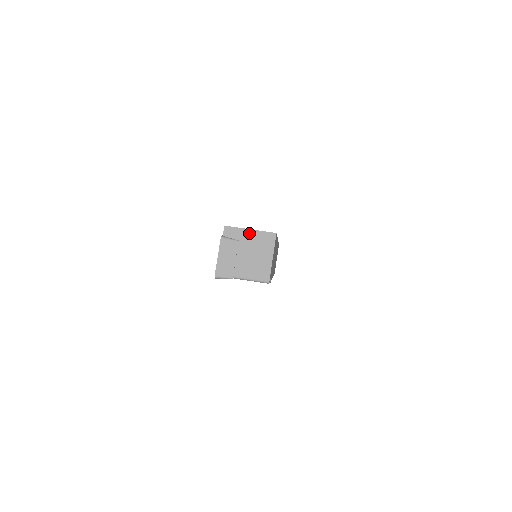
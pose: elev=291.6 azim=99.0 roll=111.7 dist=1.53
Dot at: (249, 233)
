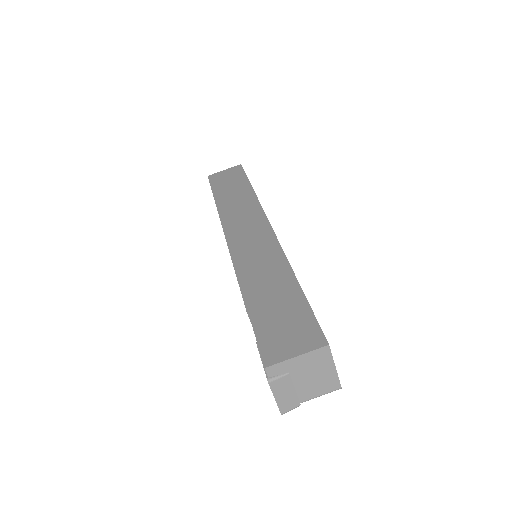
Dot at: (297, 360)
